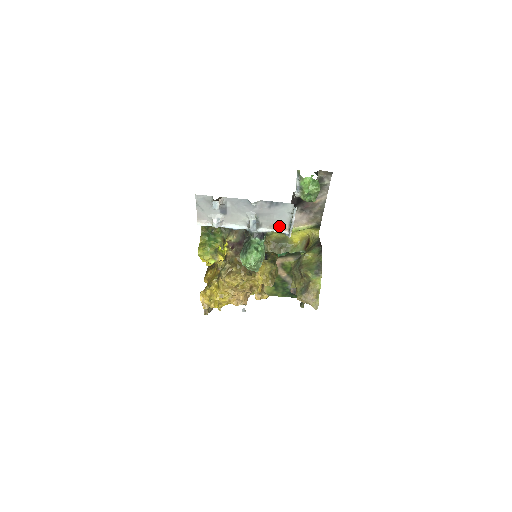
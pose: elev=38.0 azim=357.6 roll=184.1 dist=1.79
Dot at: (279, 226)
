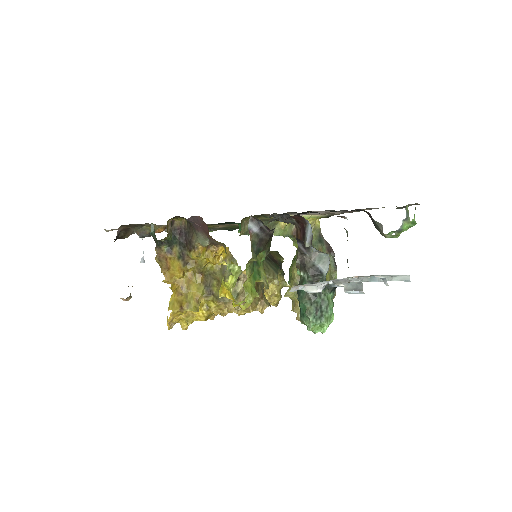
Dot at: occluded
